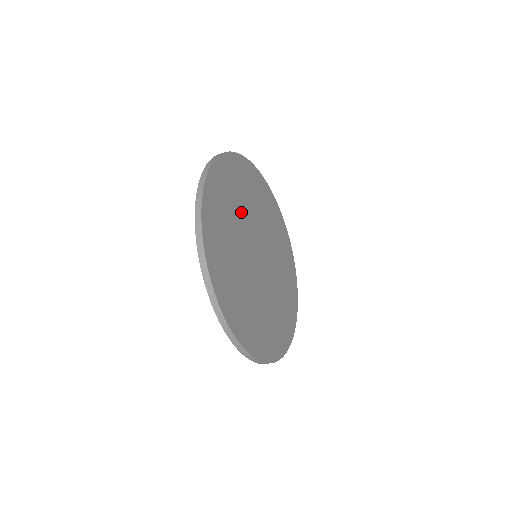
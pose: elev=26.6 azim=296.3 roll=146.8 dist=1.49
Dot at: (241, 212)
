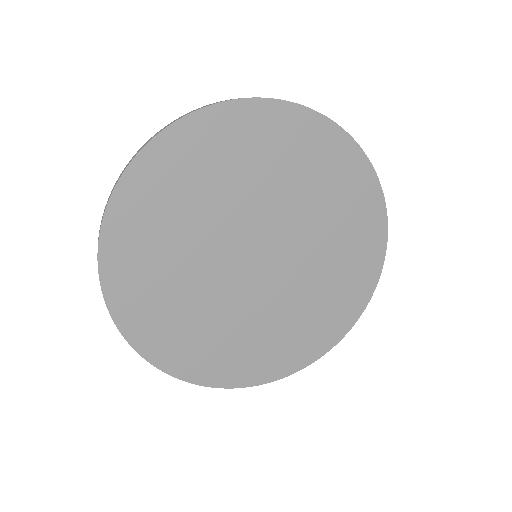
Dot at: (200, 224)
